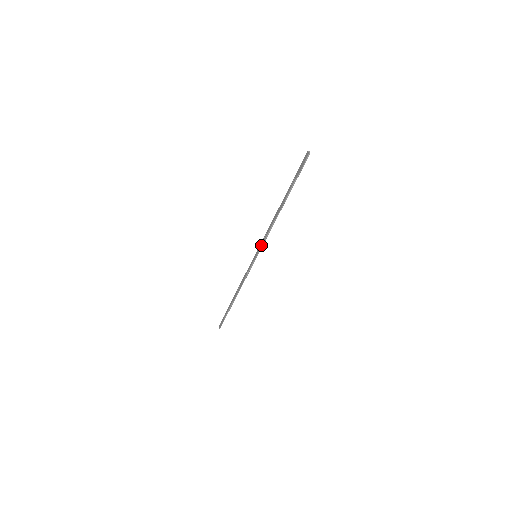
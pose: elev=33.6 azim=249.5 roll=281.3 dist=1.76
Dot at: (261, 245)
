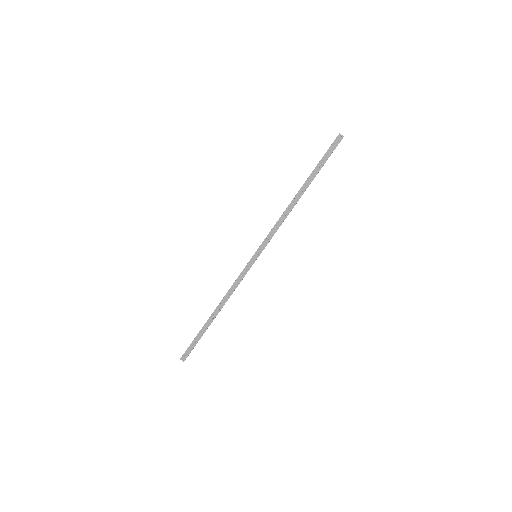
Dot at: (268, 242)
